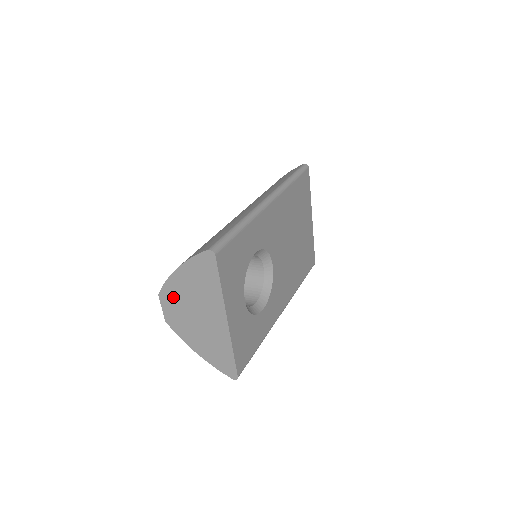
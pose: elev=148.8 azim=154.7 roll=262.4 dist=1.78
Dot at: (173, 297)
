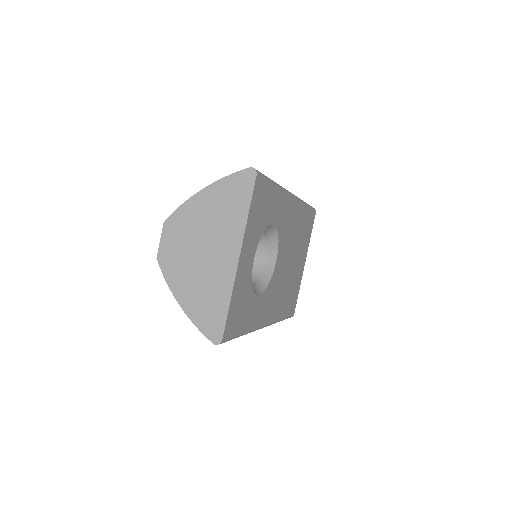
Dot at: (182, 225)
